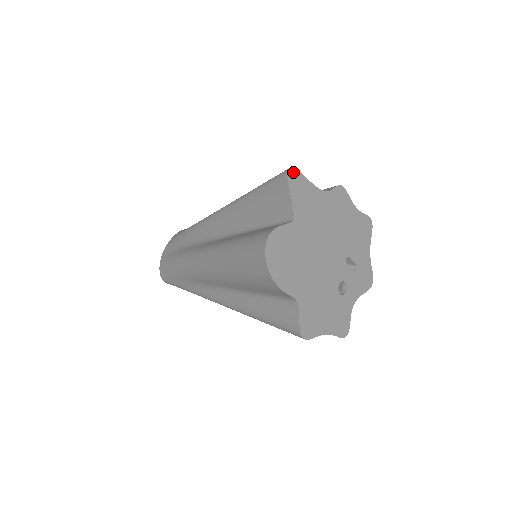
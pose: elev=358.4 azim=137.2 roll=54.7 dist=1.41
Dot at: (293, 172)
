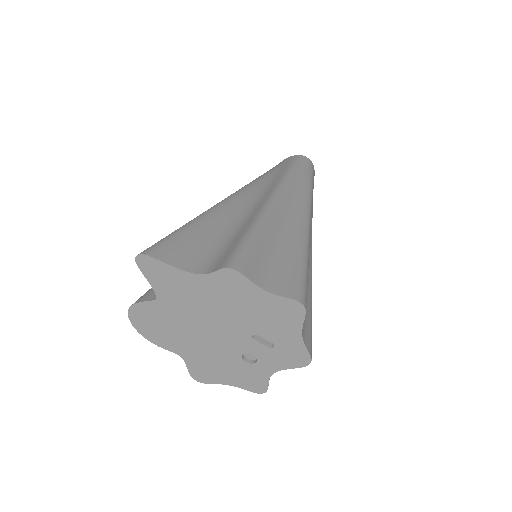
Dot at: (143, 258)
